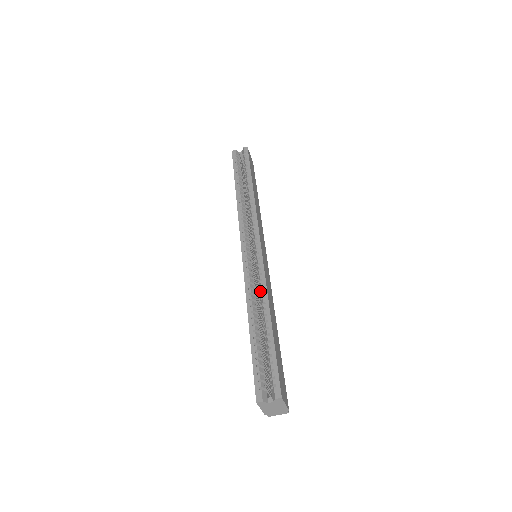
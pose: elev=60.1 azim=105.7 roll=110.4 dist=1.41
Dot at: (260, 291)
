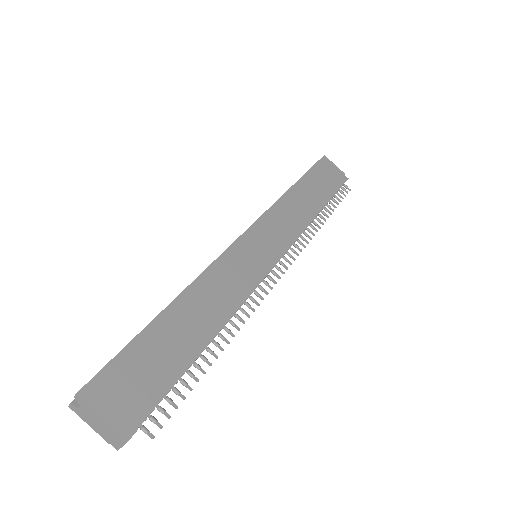
Dot at: occluded
